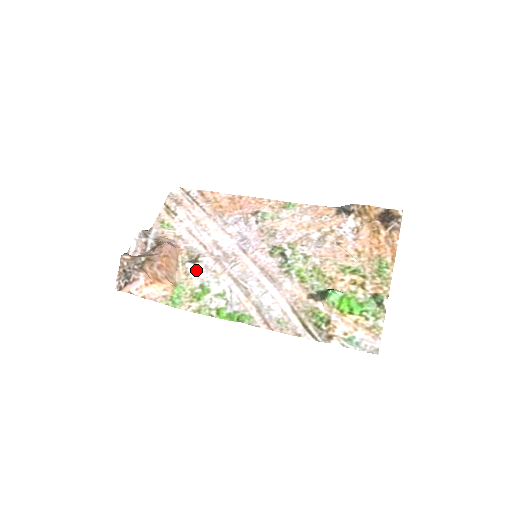
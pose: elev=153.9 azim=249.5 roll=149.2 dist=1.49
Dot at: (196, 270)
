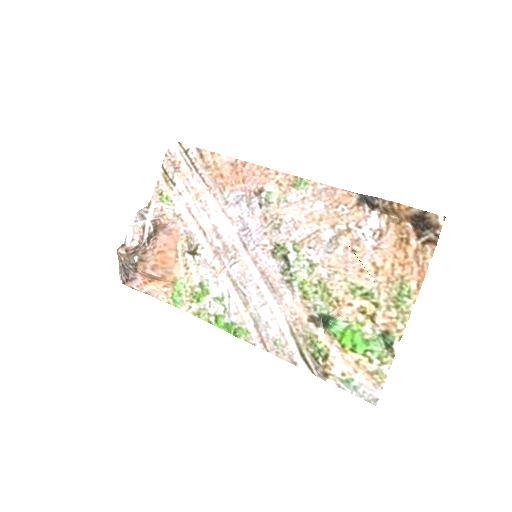
Dot at: (195, 264)
